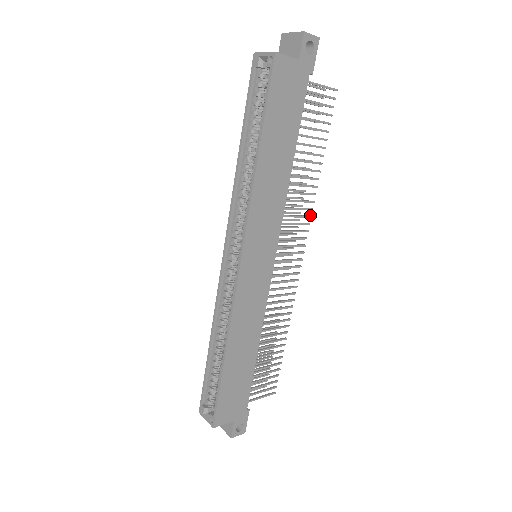
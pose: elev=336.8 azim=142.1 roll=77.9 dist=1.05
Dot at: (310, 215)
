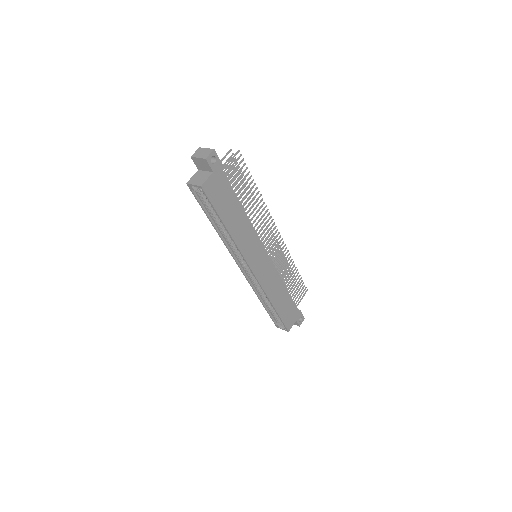
Dot at: (269, 212)
